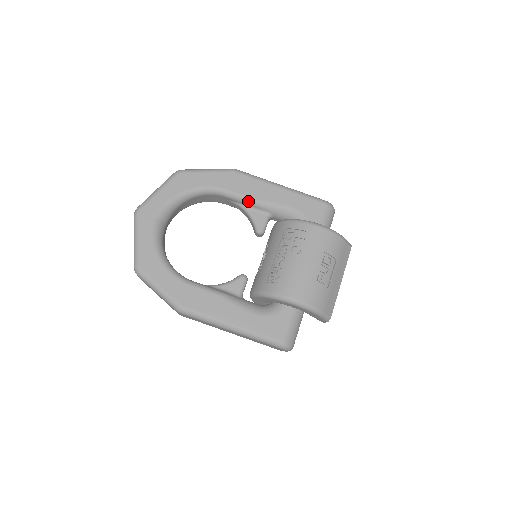
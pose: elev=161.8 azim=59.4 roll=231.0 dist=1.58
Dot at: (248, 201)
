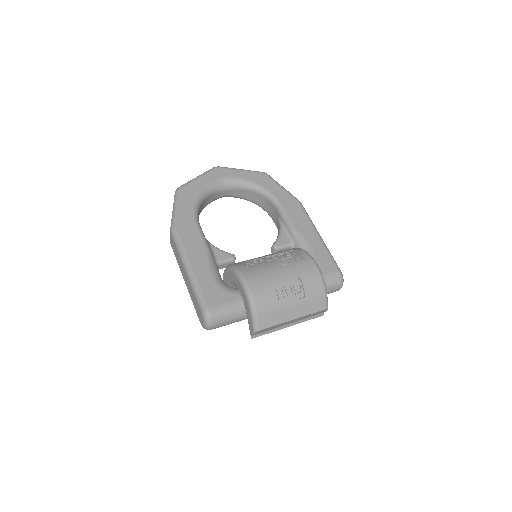
Dot at: (288, 222)
